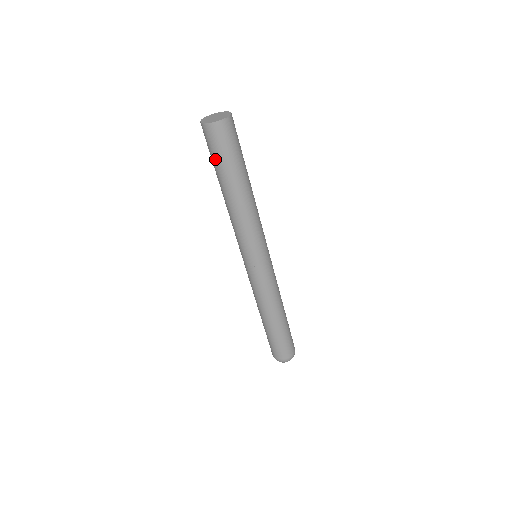
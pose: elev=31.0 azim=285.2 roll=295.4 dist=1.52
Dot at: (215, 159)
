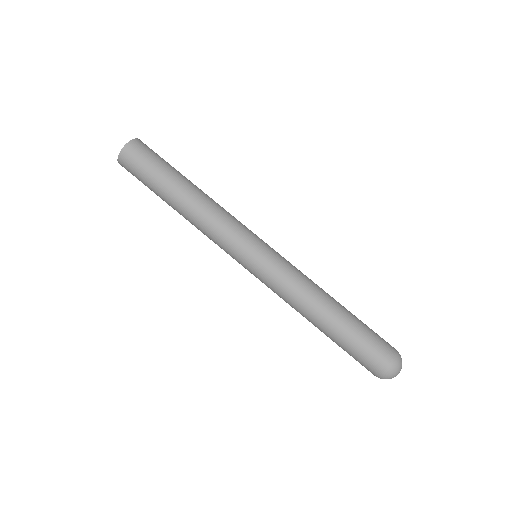
Dot at: (145, 185)
